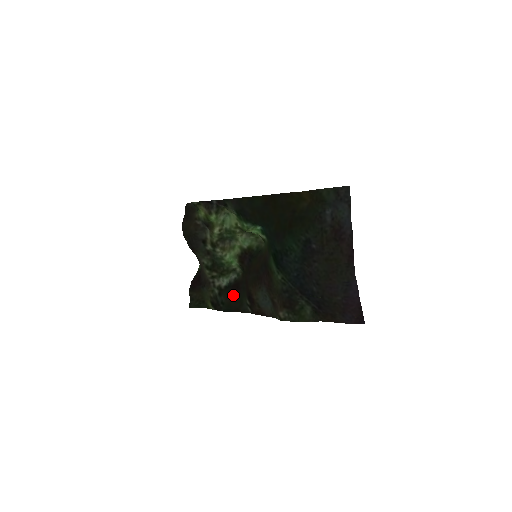
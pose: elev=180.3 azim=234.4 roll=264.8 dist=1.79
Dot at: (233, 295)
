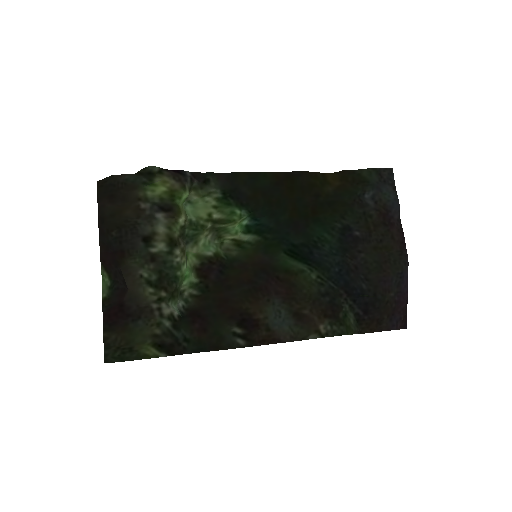
Dot at: (200, 326)
